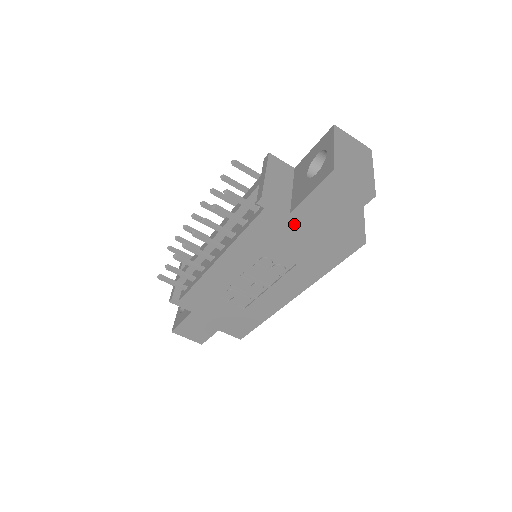
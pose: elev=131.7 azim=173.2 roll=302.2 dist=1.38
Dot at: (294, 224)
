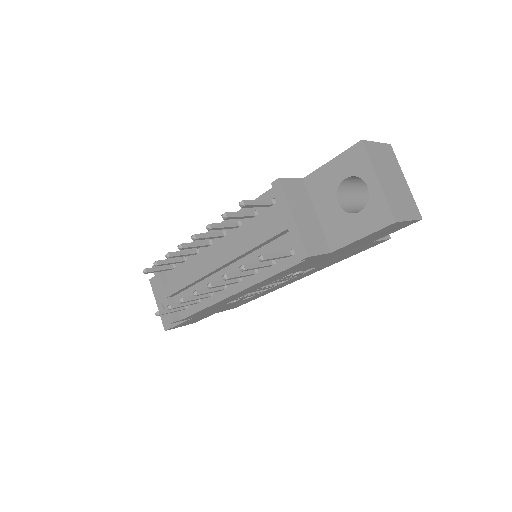
Dot at: (331, 255)
